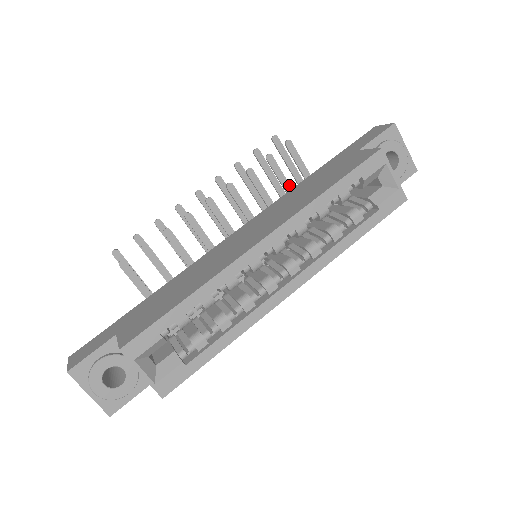
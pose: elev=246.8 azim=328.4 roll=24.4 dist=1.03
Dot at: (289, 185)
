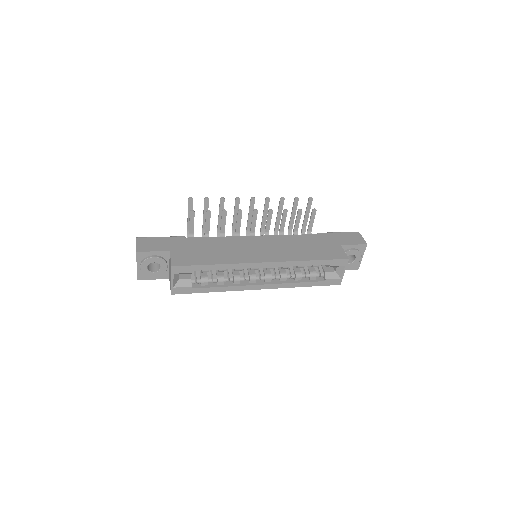
Dot at: occluded
